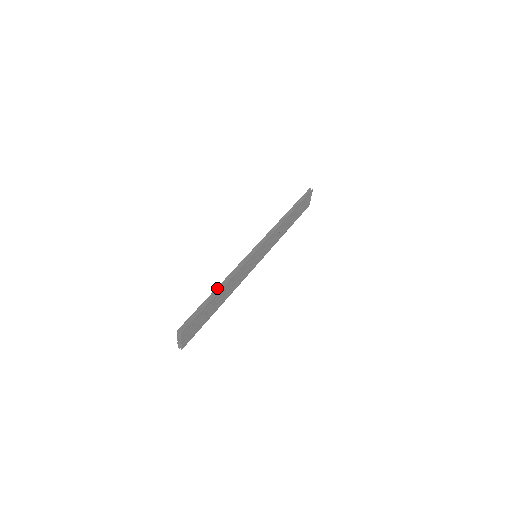
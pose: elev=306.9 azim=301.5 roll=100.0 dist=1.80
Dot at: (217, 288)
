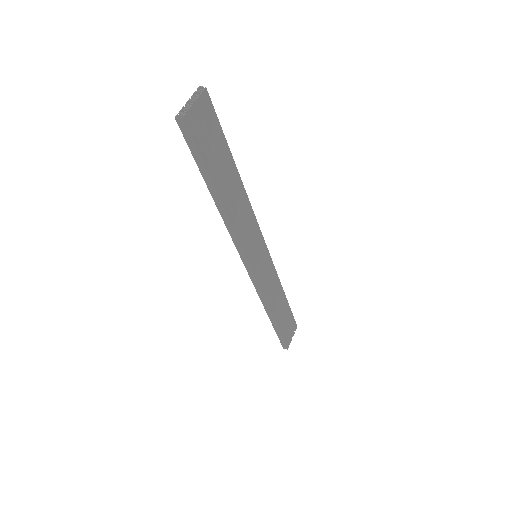
Dot at: occluded
